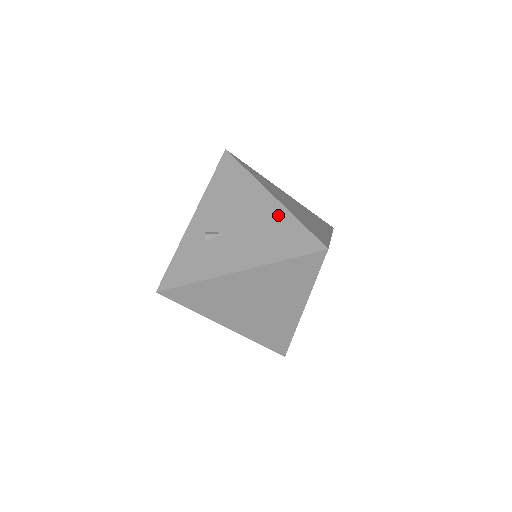
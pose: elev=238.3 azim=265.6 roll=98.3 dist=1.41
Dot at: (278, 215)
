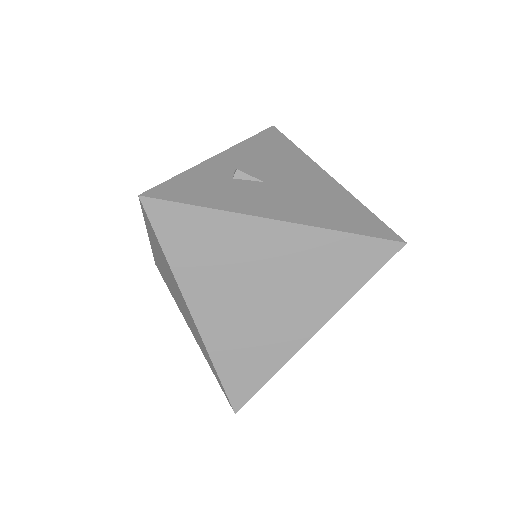
Dot at: (338, 193)
